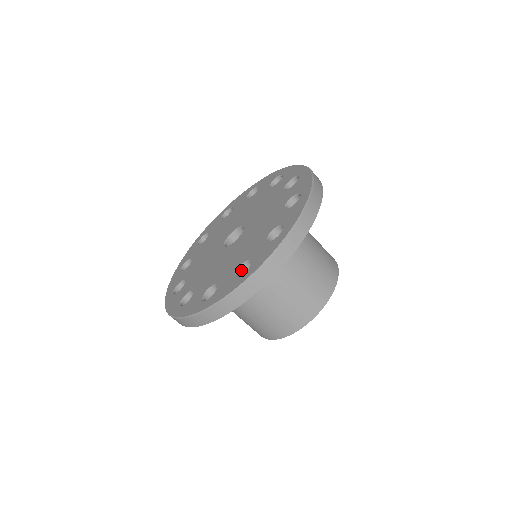
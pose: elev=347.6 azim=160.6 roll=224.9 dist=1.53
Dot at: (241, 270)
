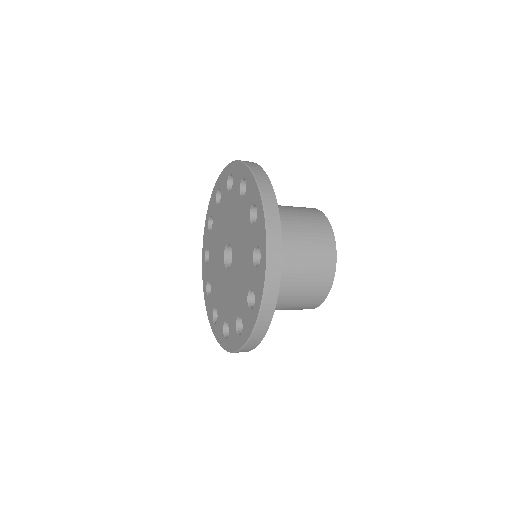
Dot at: (256, 261)
